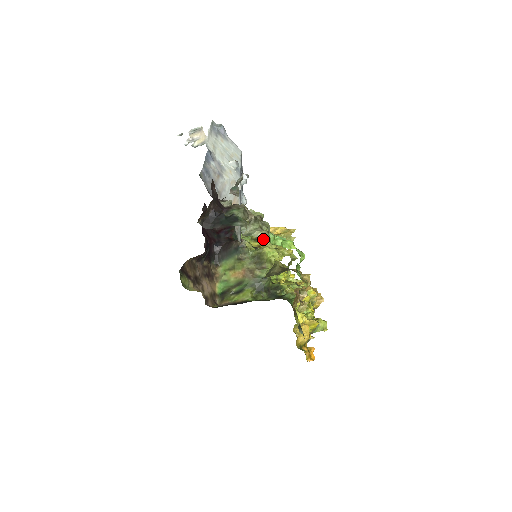
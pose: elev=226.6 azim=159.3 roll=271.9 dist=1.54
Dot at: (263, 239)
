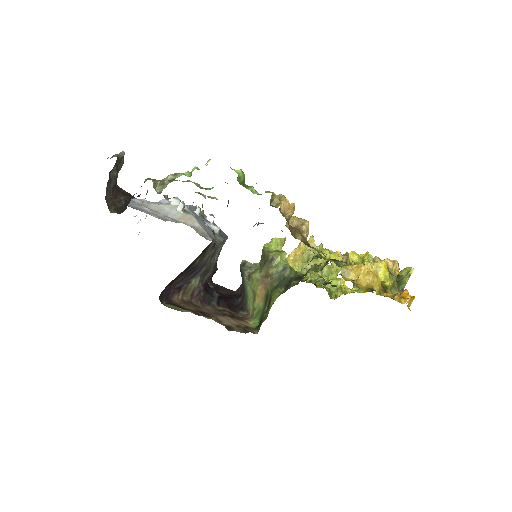
Dot at: occluded
